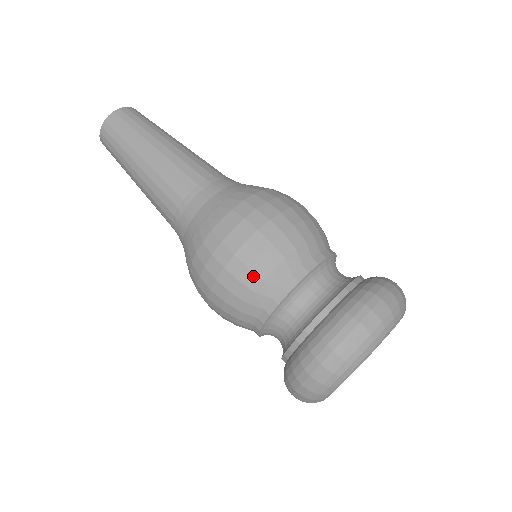
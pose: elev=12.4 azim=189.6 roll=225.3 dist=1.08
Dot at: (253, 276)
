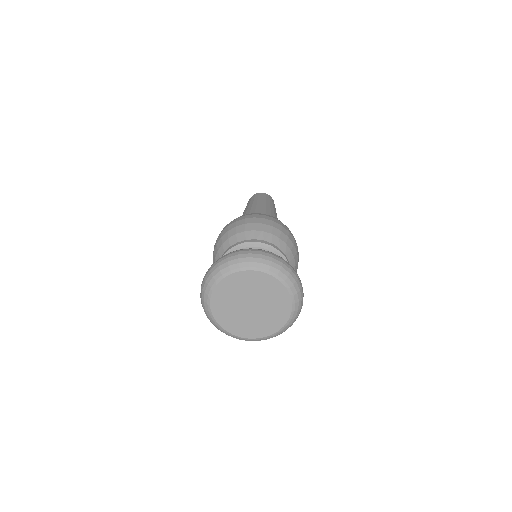
Dot at: (271, 229)
